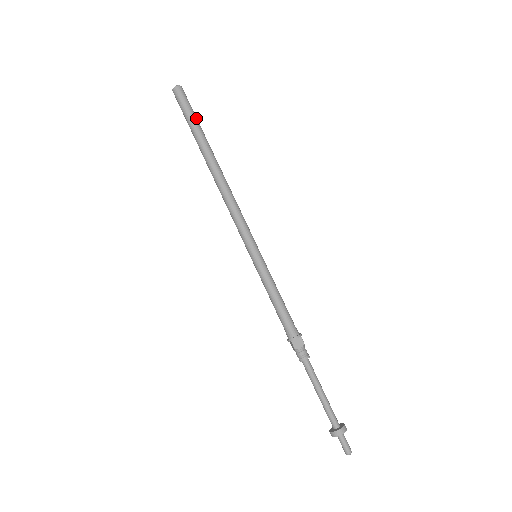
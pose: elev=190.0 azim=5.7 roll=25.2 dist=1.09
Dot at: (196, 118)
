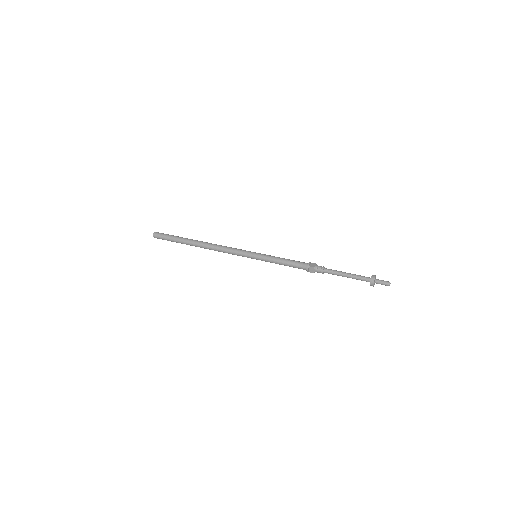
Dot at: (175, 236)
